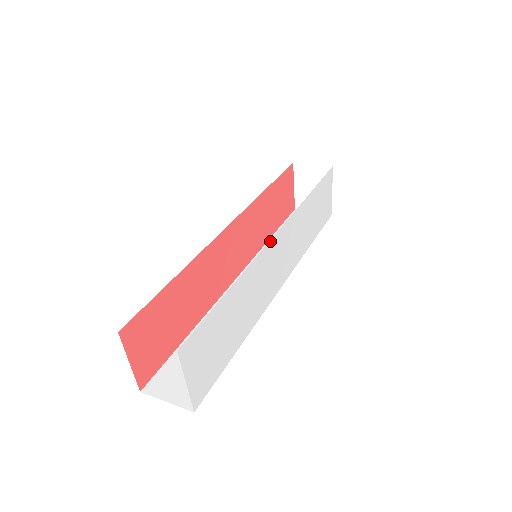
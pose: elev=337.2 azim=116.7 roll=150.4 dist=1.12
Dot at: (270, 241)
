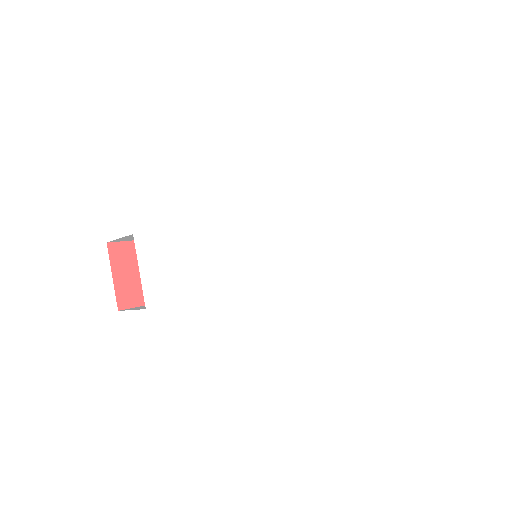
Dot at: (257, 226)
